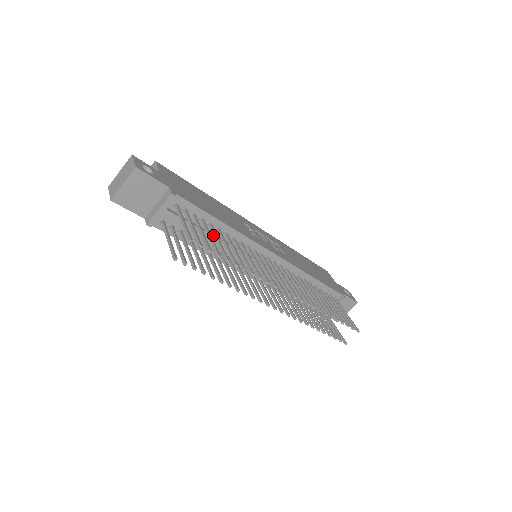
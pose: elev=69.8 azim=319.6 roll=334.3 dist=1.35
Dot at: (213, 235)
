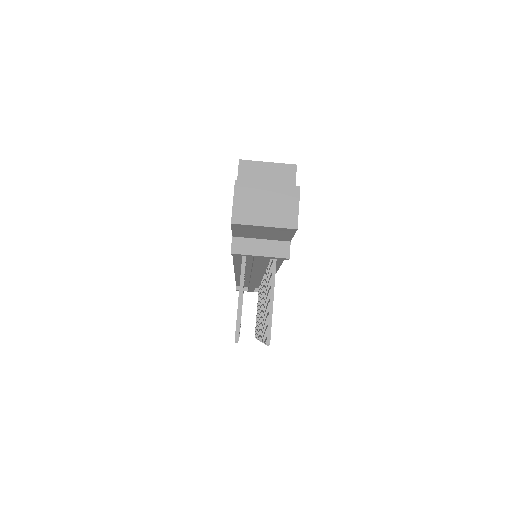
Dot at: occluded
